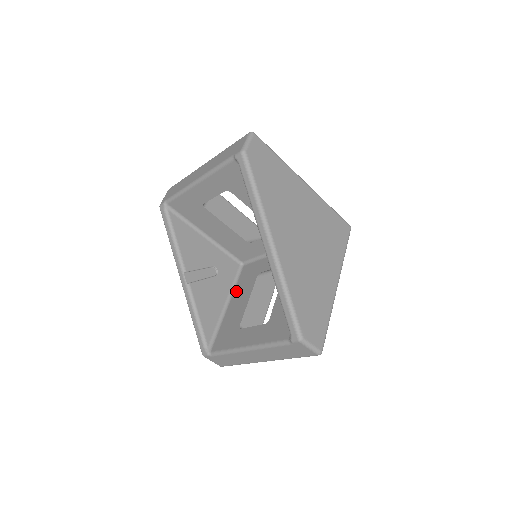
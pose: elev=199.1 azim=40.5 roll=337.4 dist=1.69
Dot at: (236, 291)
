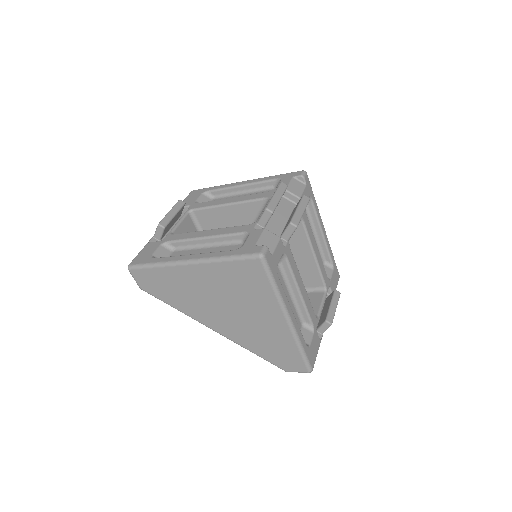
Dot at: occluded
